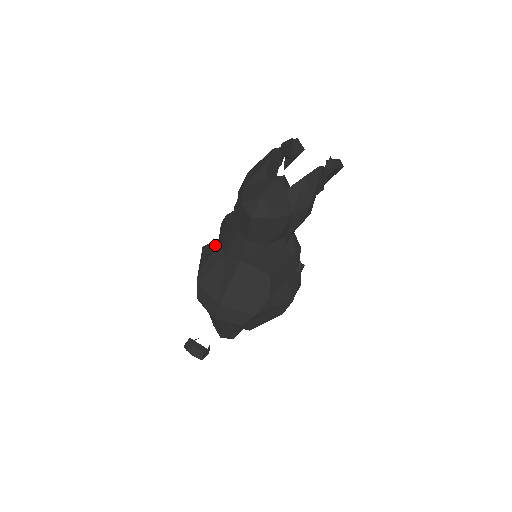
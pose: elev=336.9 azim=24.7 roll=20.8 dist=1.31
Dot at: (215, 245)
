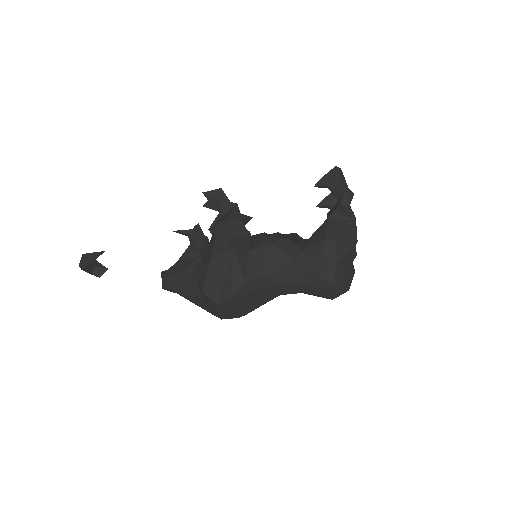
Dot at: (248, 256)
